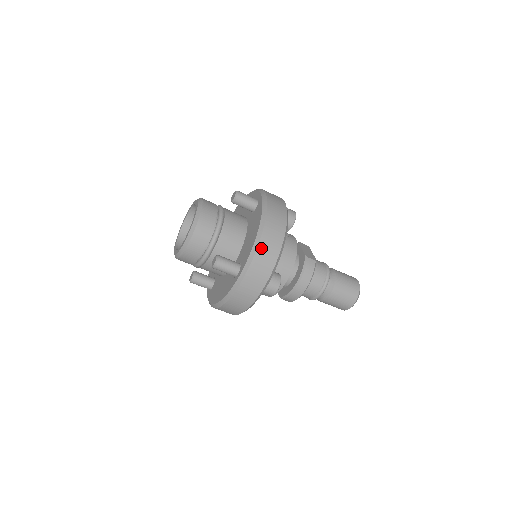
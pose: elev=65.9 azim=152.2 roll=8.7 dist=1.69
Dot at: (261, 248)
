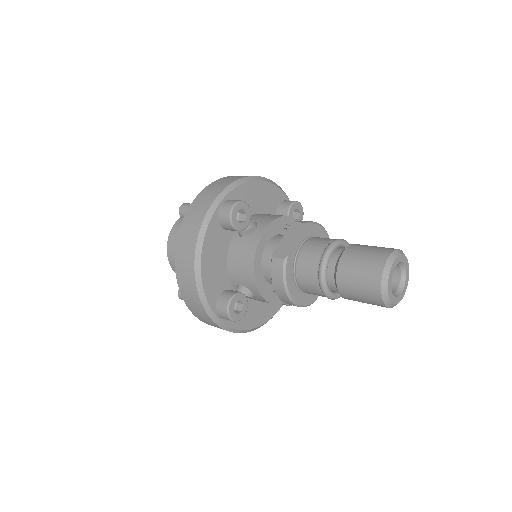
Dot at: (180, 282)
